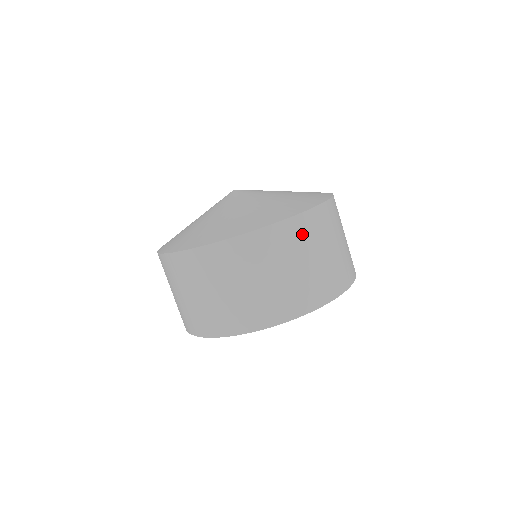
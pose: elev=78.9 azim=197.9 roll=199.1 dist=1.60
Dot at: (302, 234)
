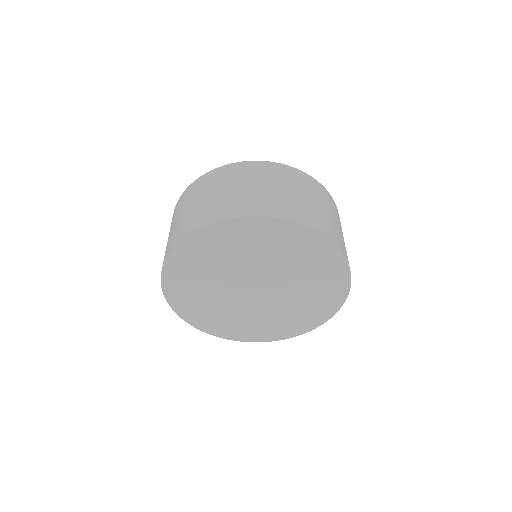
Dot at: occluded
